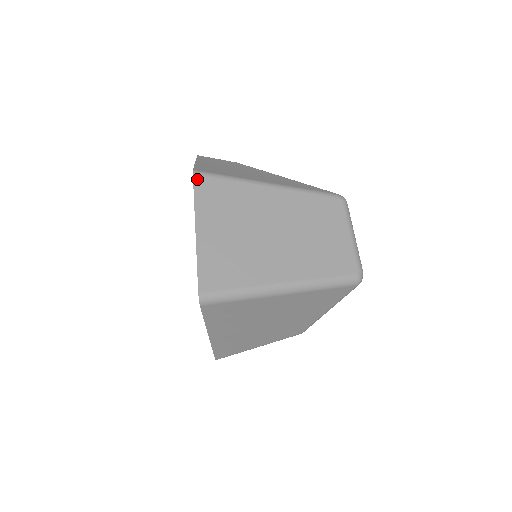
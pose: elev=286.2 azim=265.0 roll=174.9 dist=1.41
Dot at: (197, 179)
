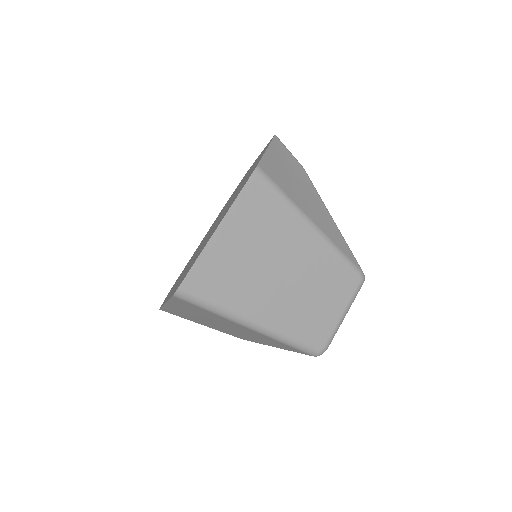
Dot at: (254, 178)
